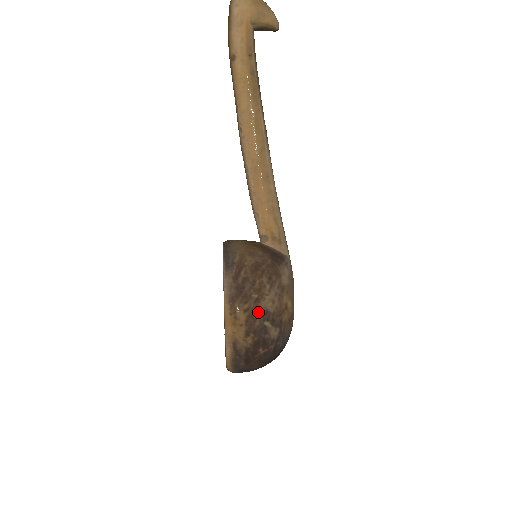
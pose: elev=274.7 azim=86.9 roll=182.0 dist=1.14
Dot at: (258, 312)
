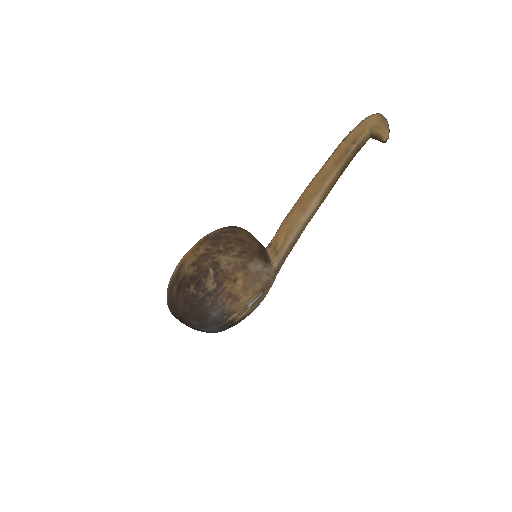
Dot at: (213, 258)
